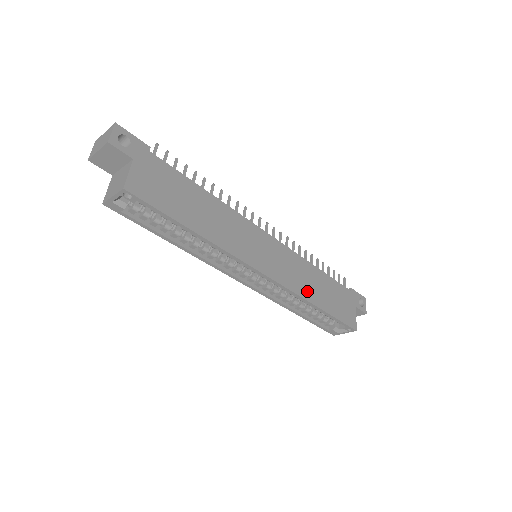
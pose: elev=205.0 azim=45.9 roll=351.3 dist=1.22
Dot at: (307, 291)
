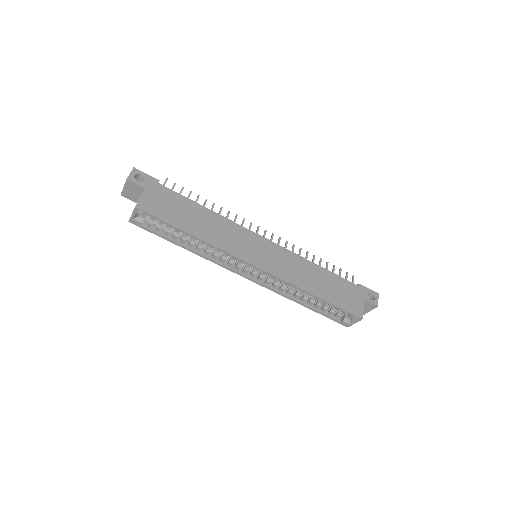
Dot at: (303, 282)
